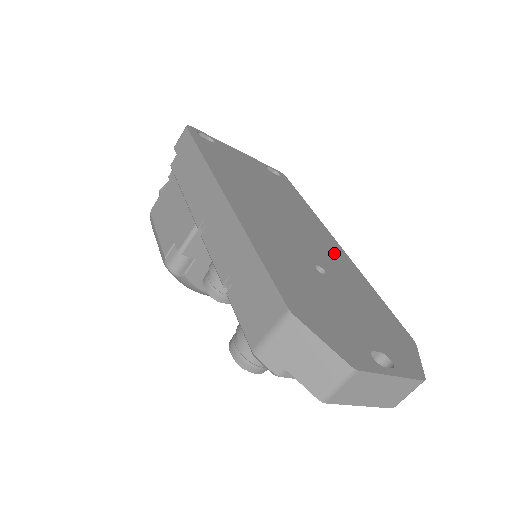
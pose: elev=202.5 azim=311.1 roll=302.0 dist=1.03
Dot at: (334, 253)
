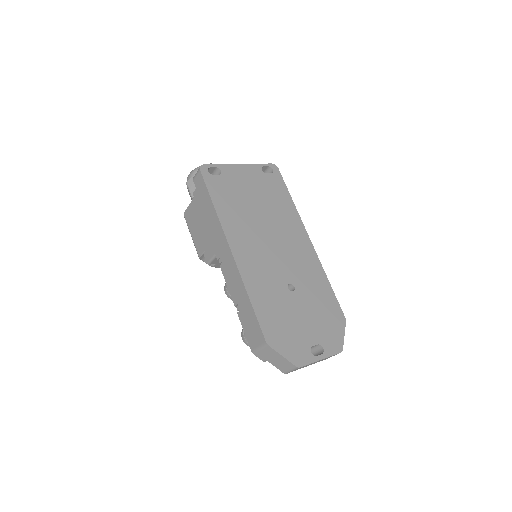
Dot at: (305, 257)
